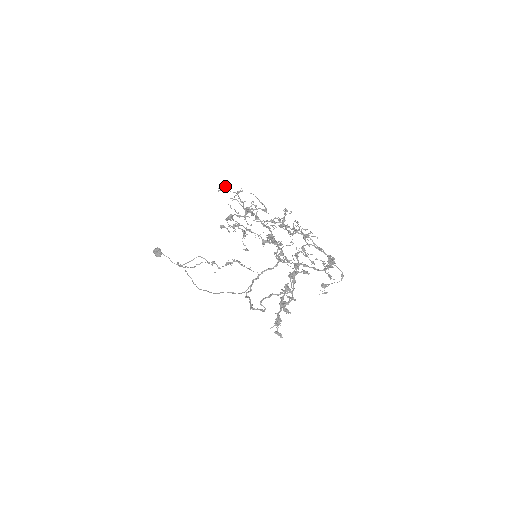
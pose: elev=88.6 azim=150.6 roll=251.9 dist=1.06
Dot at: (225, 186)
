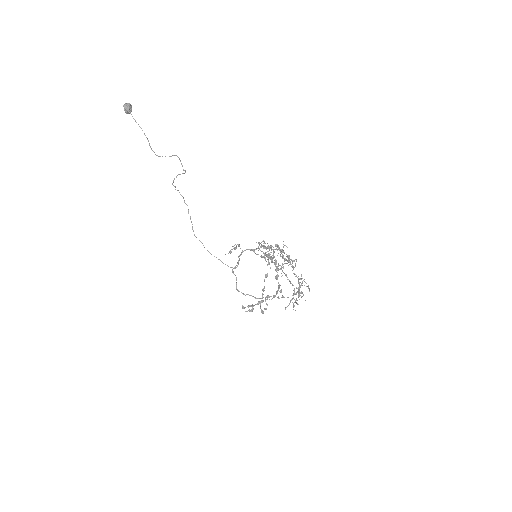
Dot at: occluded
